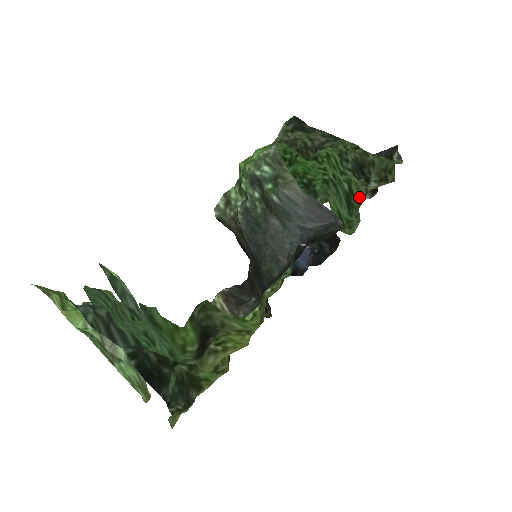
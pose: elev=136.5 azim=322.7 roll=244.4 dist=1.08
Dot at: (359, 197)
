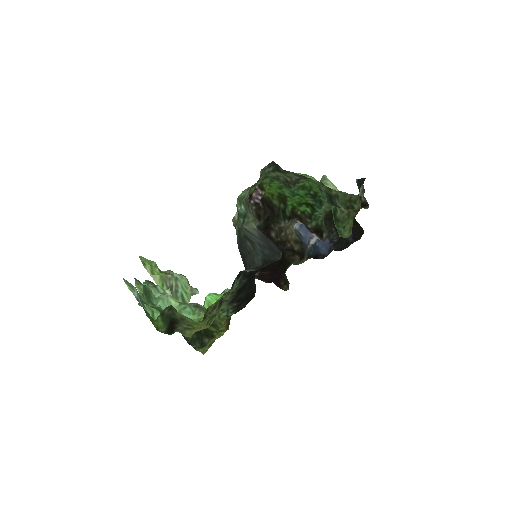
Dot at: (342, 214)
